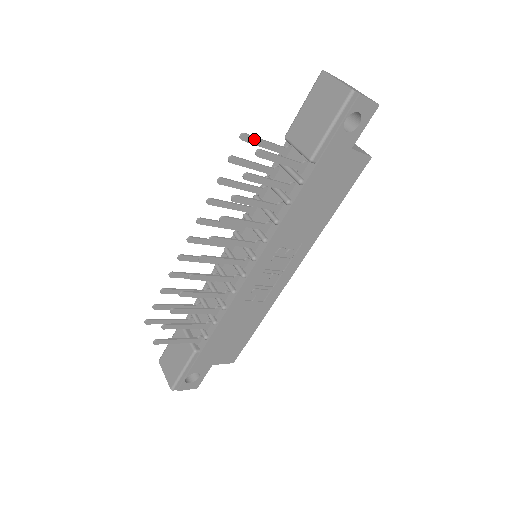
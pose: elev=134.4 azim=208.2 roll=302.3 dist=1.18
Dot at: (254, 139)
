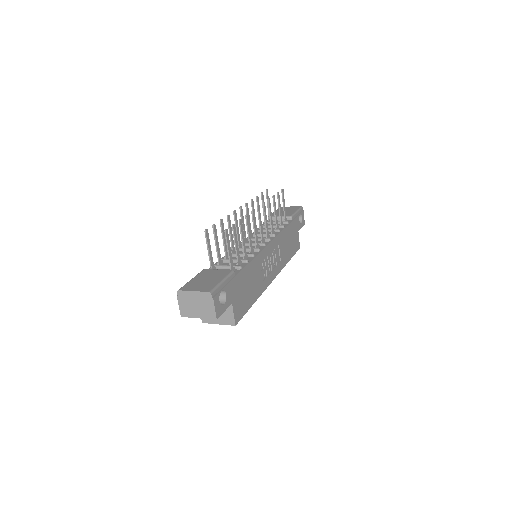
Dot at: (268, 197)
